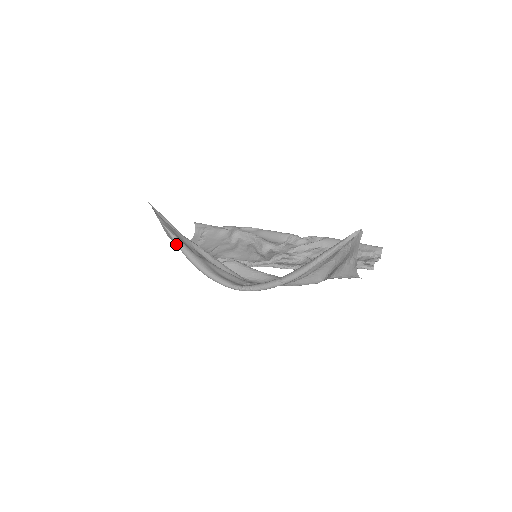
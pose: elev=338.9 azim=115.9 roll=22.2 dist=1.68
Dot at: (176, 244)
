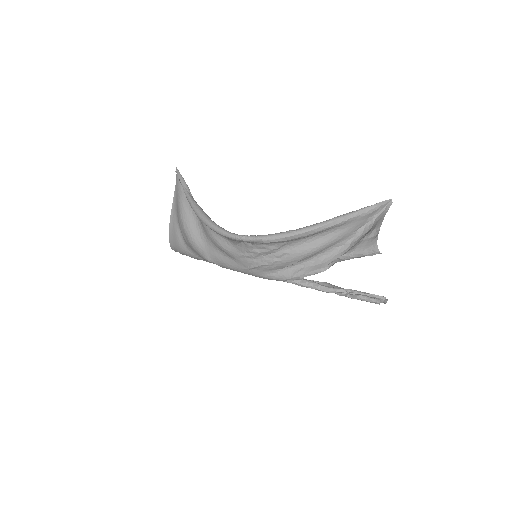
Dot at: (187, 198)
